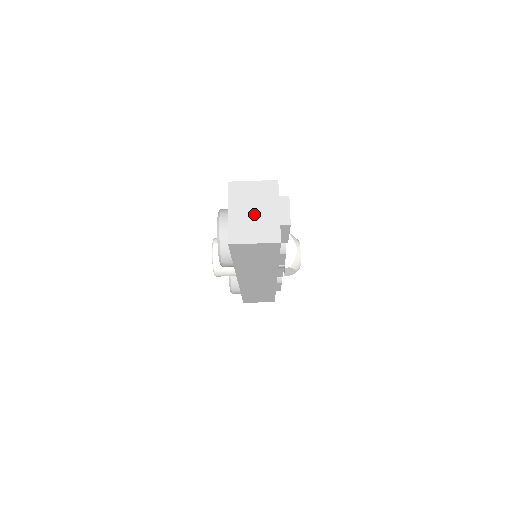
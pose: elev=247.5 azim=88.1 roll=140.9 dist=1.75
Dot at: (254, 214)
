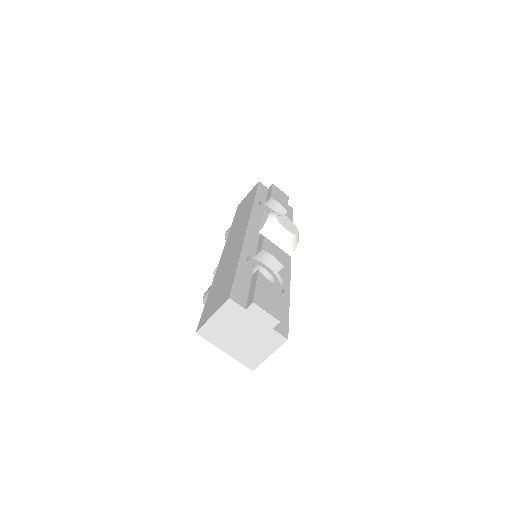
Dot at: (244, 338)
